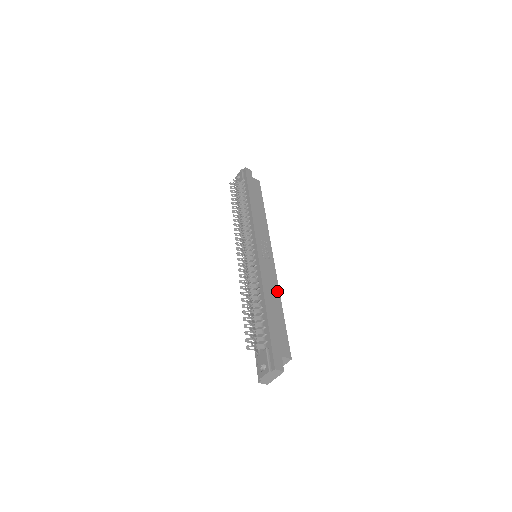
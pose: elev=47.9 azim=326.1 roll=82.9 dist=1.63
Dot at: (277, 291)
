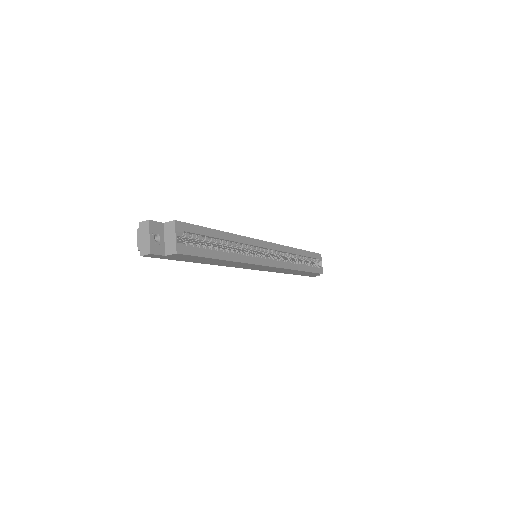
Dot at: (232, 235)
